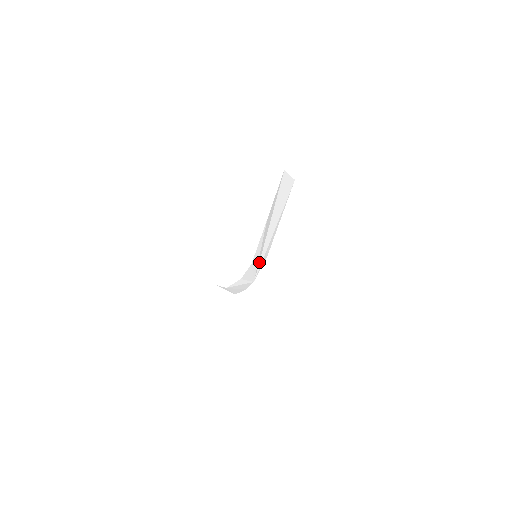
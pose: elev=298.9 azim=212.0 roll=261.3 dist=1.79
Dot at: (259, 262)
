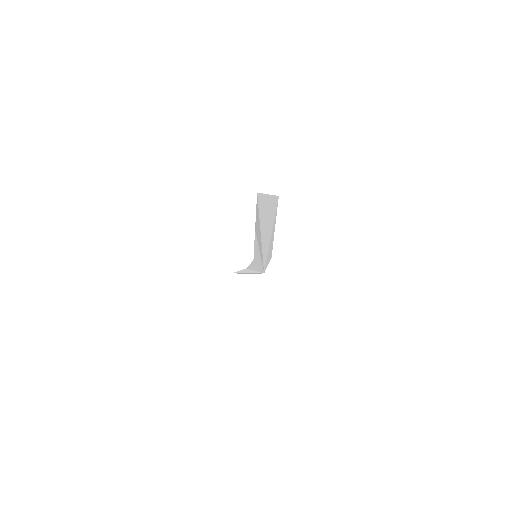
Dot at: (263, 261)
